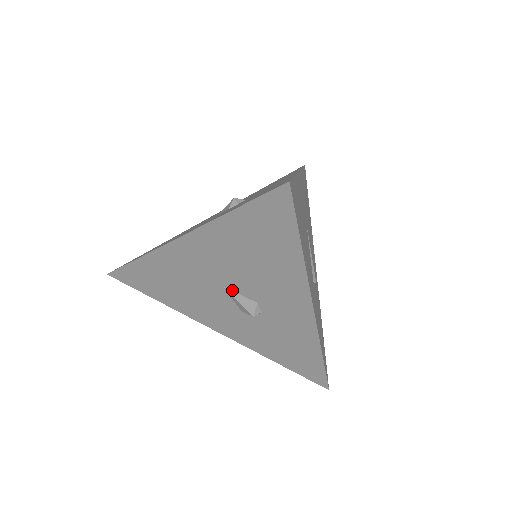
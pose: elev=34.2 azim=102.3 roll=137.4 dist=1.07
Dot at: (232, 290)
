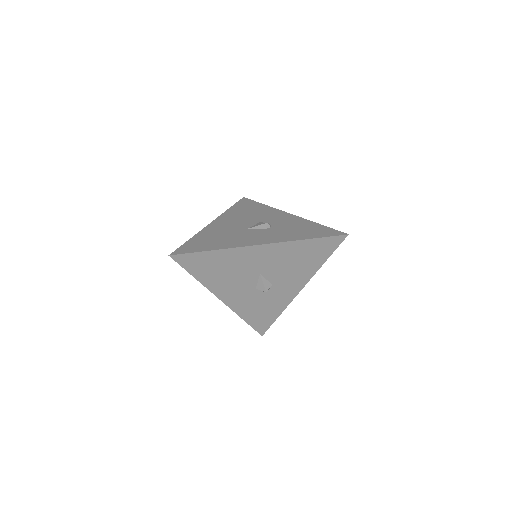
Dot at: (264, 276)
